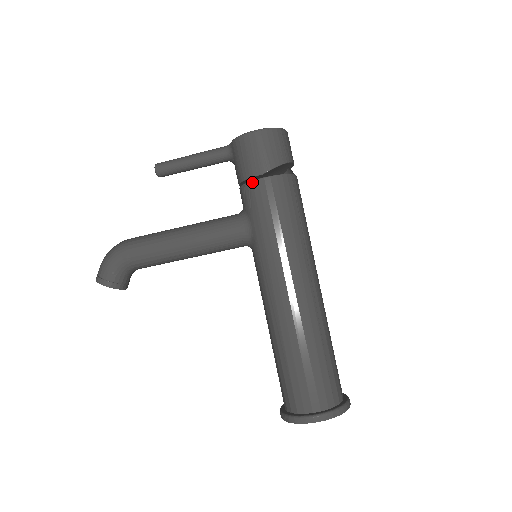
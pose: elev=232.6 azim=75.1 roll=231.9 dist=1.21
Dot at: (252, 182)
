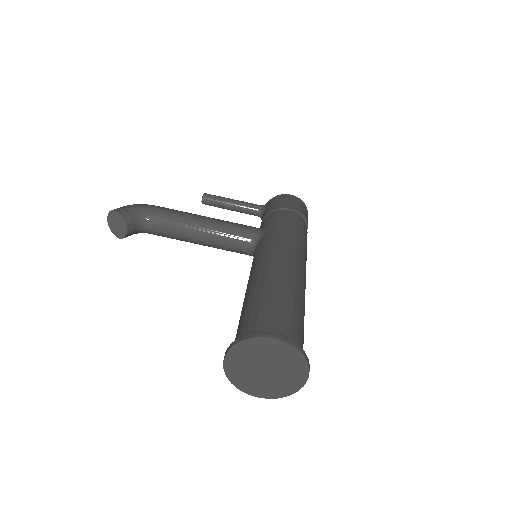
Dot at: (279, 210)
